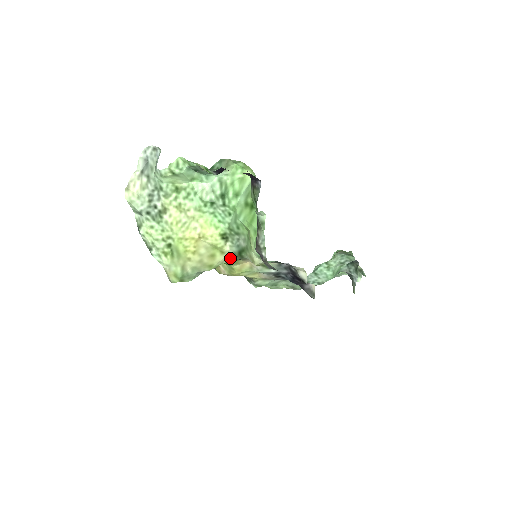
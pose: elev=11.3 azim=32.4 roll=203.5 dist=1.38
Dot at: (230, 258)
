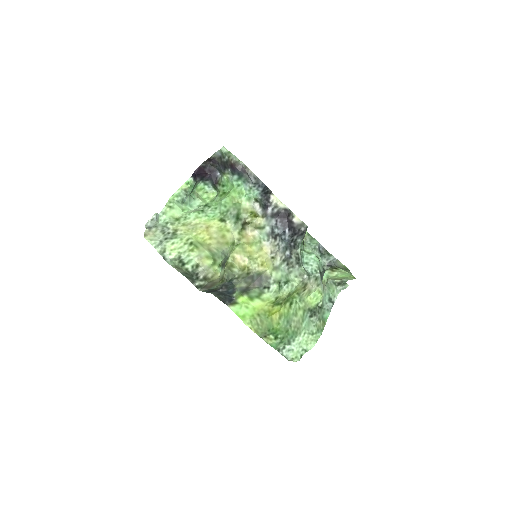
Dot at: (235, 233)
